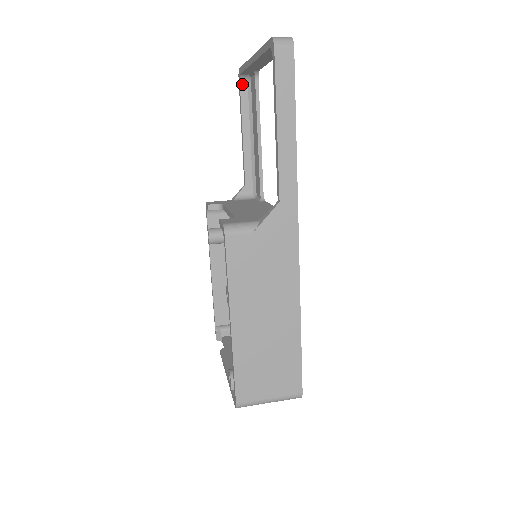
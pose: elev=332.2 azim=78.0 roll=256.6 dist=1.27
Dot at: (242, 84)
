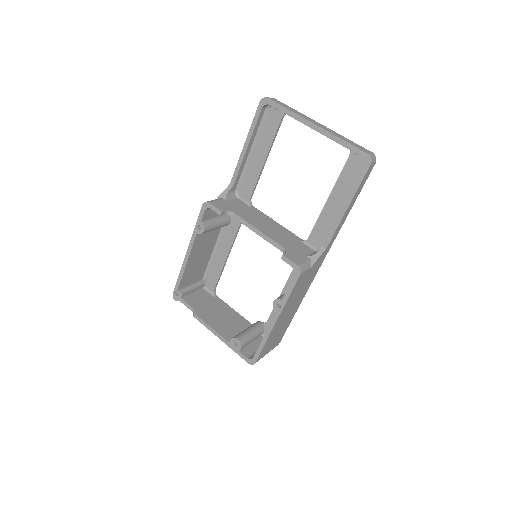
Dot at: (262, 109)
